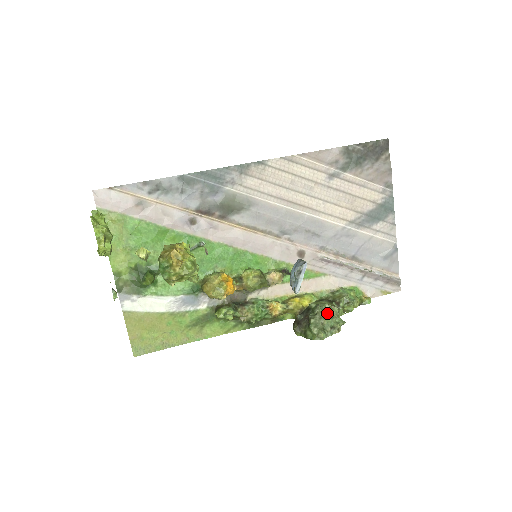
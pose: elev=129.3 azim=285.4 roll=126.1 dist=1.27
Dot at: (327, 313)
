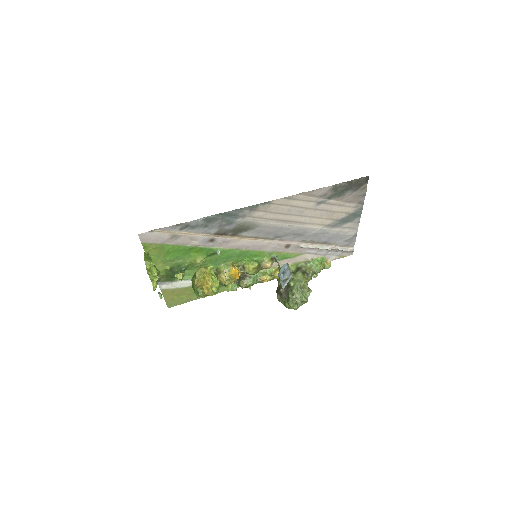
Dot at: (301, 294)
